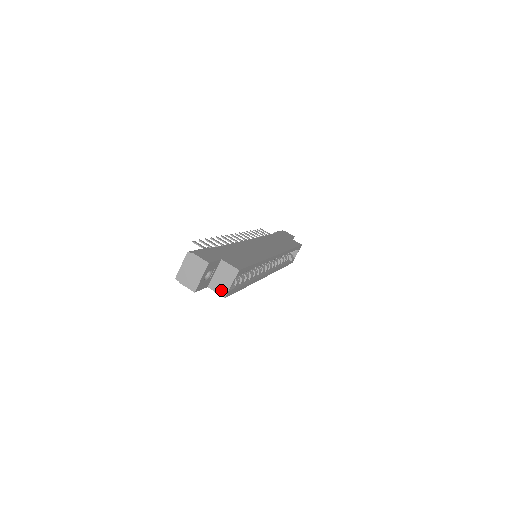
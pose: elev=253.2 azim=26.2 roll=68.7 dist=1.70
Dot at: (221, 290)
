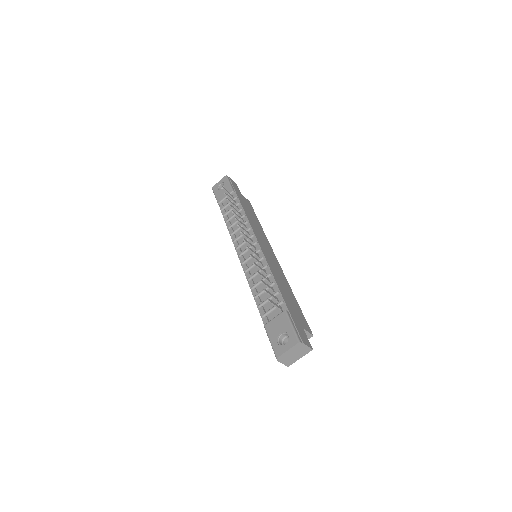
Dot at: occluded
